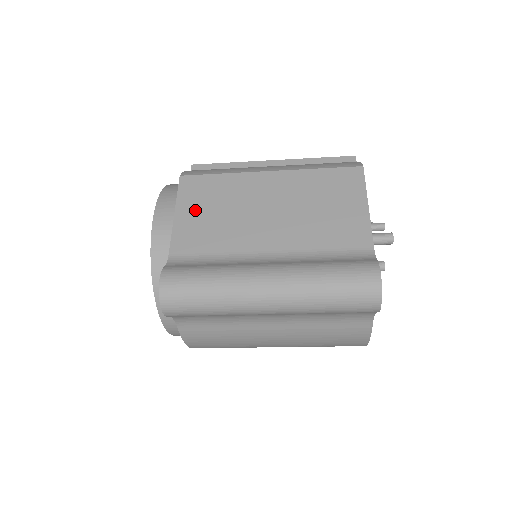
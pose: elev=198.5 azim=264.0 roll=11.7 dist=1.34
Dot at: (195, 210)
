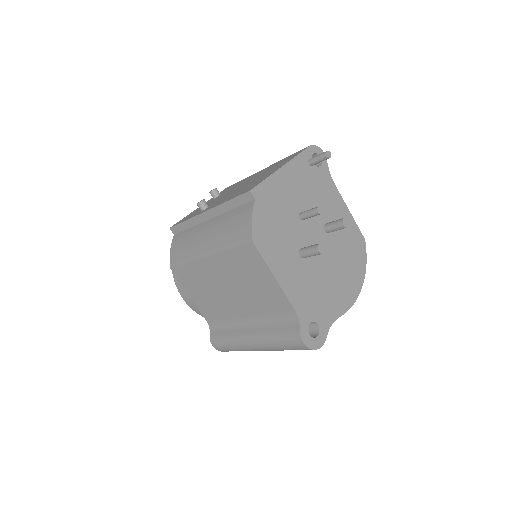
Dot at: (195, 293)
